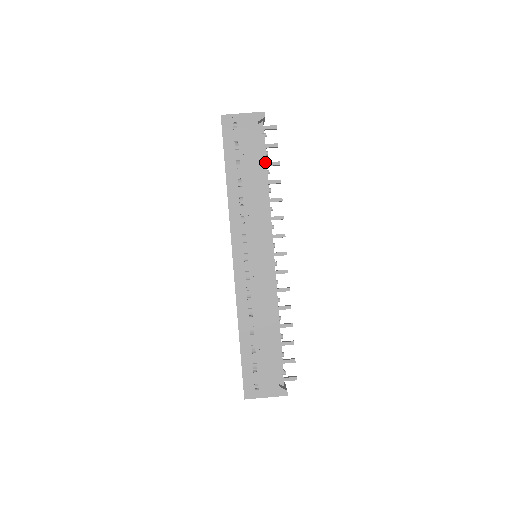
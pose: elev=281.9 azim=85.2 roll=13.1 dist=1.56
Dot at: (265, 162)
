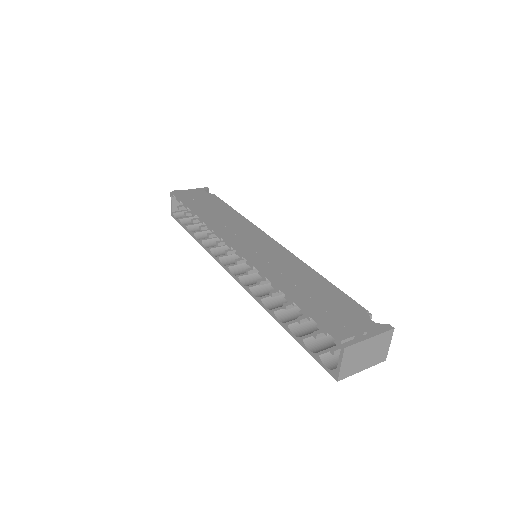
Dot at: (224, 203)
